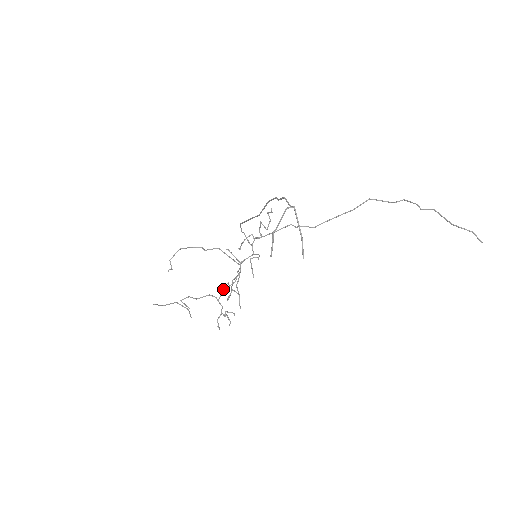
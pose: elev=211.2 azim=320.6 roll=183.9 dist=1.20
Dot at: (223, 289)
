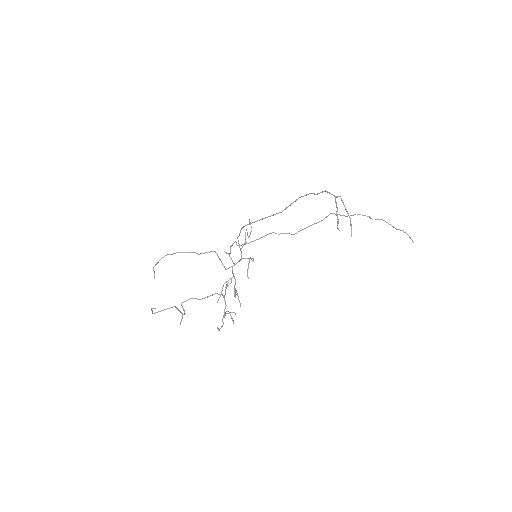
Dot at: (226, 288)
